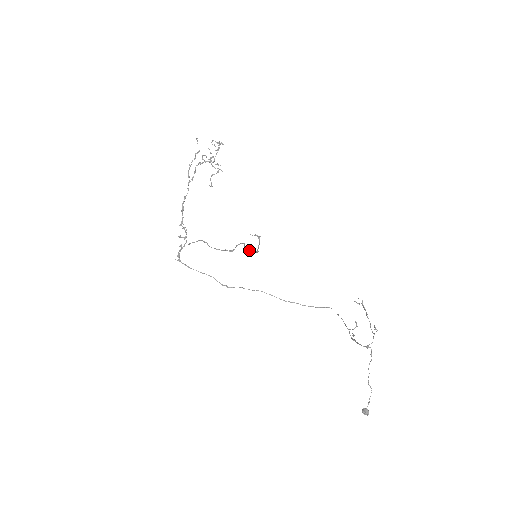
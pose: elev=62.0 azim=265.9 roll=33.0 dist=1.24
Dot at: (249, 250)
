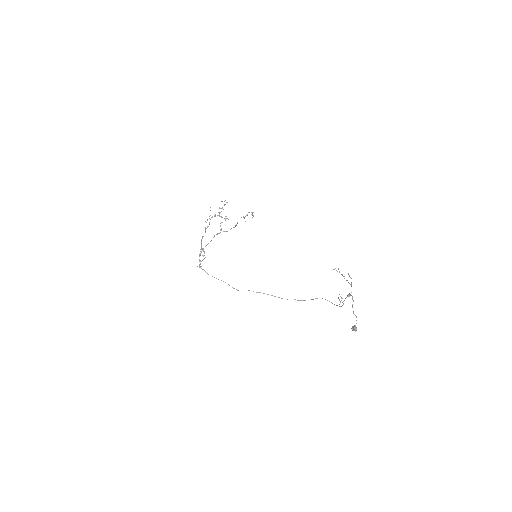
Dot at: (246, 215)
